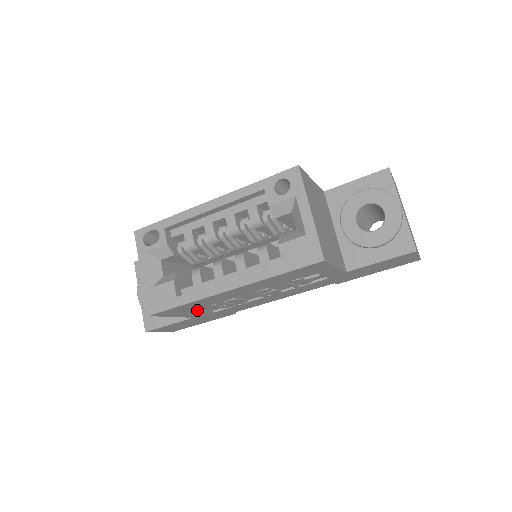
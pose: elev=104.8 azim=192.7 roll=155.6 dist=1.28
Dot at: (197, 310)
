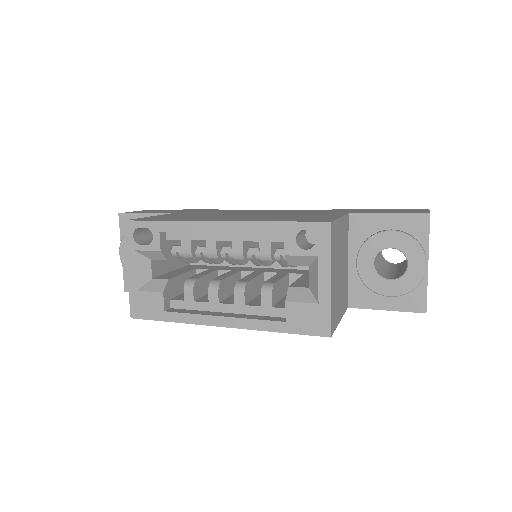
Dot at: occluded
